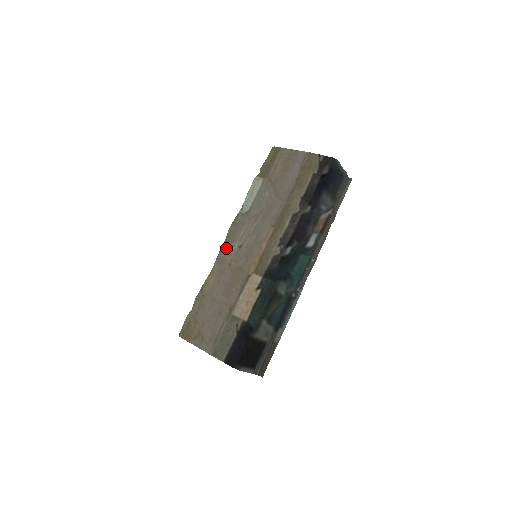
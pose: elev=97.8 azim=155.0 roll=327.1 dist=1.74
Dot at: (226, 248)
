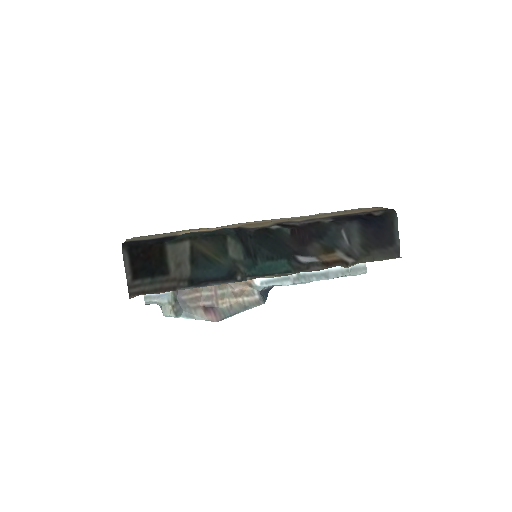
Dot at: occluded
